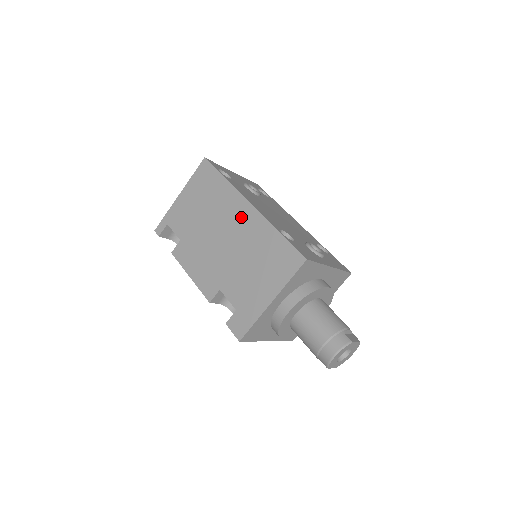
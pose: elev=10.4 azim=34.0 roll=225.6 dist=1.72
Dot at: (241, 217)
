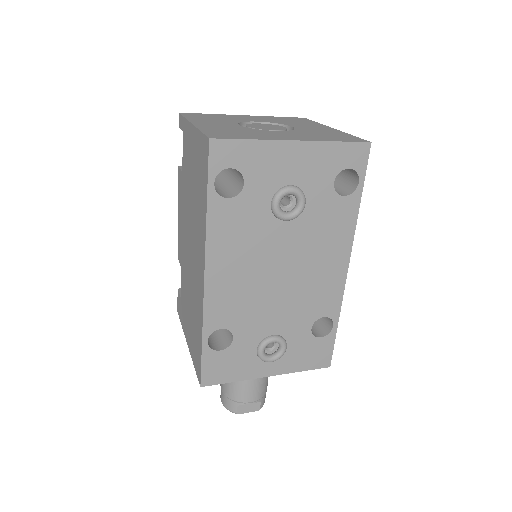
Dot at: (198, 269)
